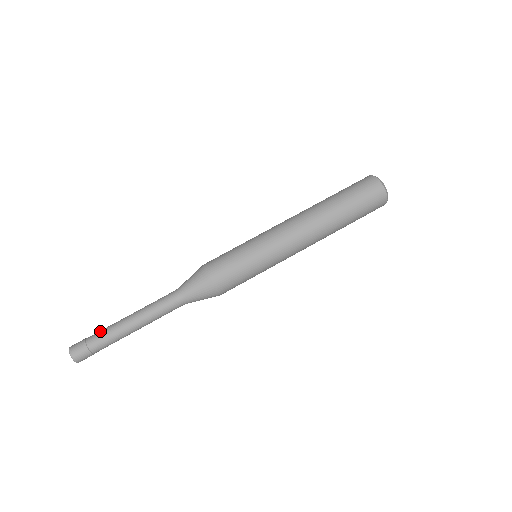
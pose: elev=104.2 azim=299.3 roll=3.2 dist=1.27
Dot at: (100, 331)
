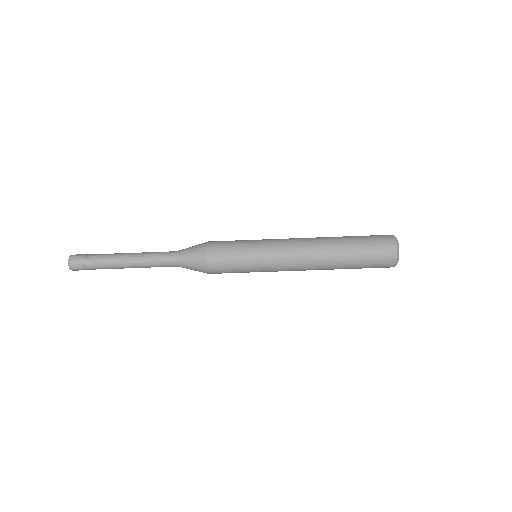
Dot at: (98, 261)
